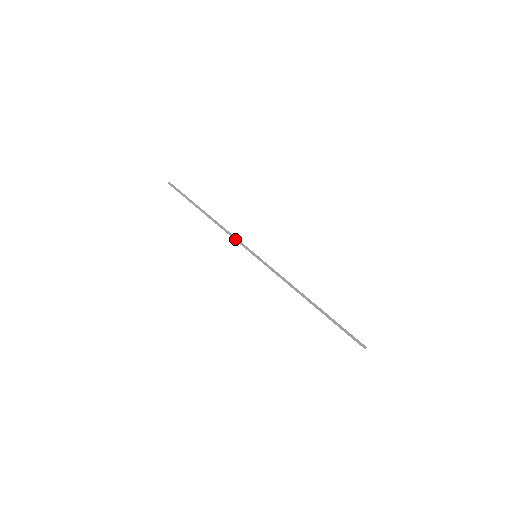
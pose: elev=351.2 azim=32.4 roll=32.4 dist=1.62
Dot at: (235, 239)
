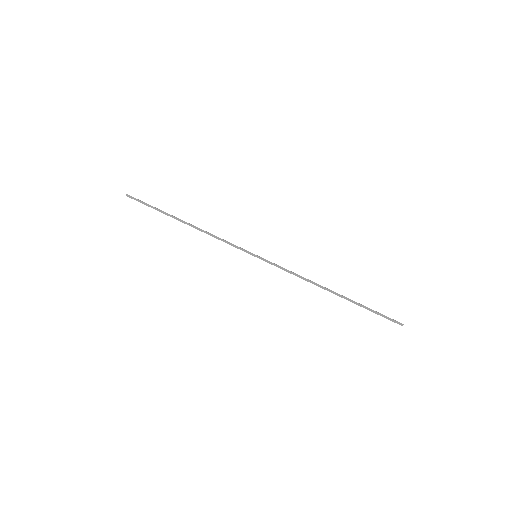
Dot at: (227, 242)
